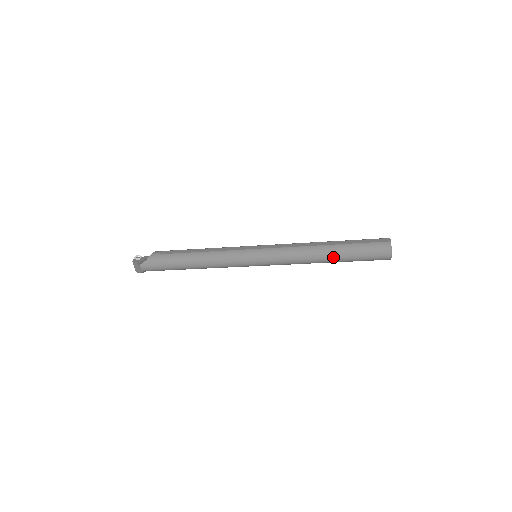
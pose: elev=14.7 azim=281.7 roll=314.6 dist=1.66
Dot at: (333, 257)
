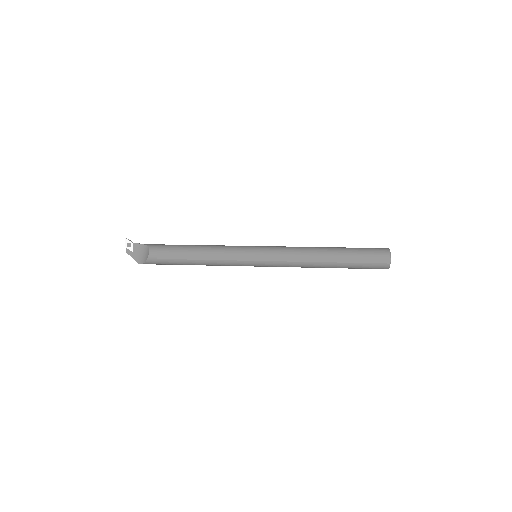
Dot at: occluded
